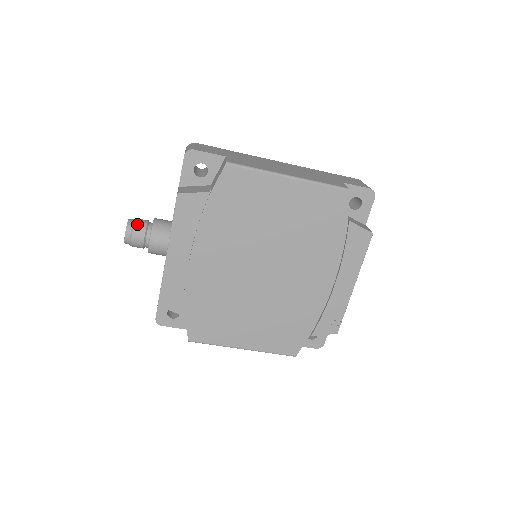
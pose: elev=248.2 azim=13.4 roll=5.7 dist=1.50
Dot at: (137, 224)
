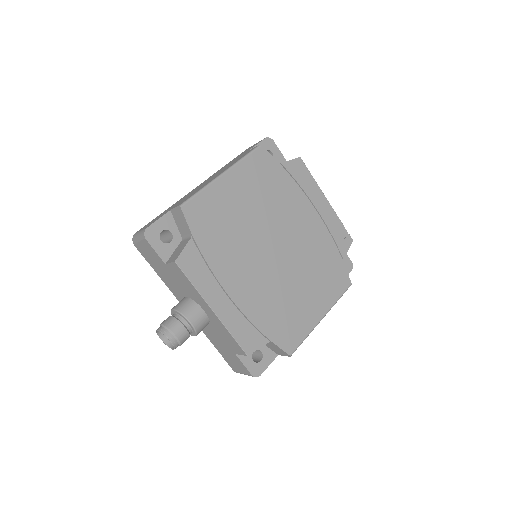
Dot at: (168, 324)
